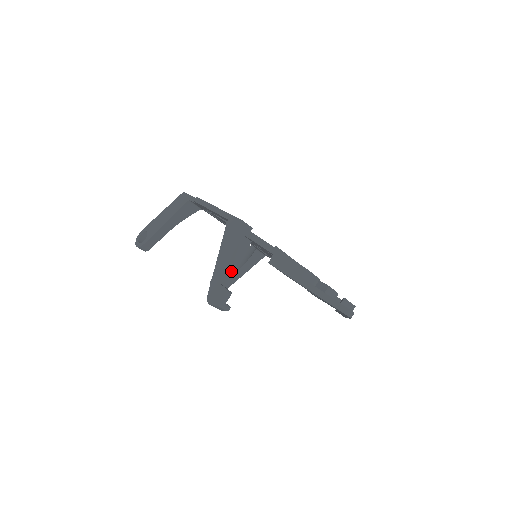
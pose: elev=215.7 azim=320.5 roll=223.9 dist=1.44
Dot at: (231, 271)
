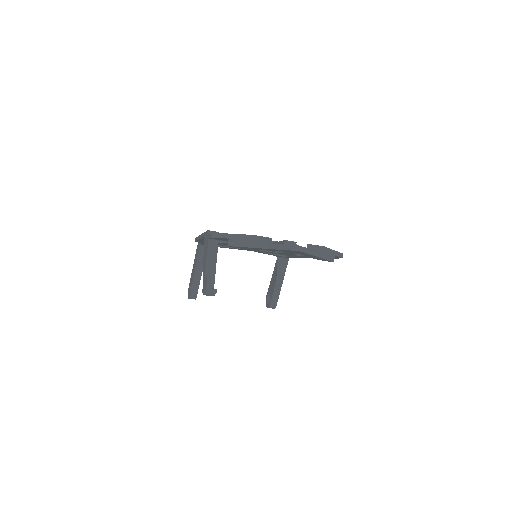
Dot at: (212, 267)
